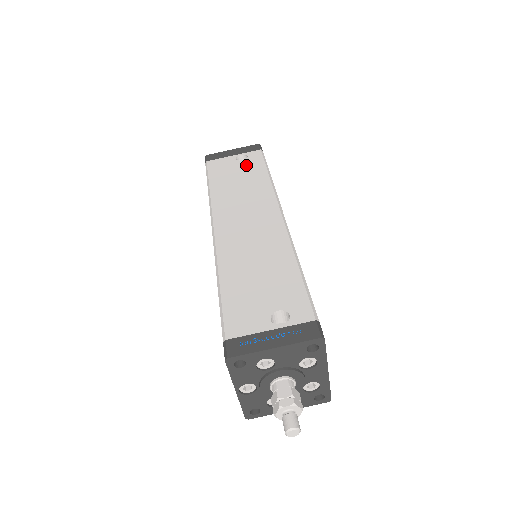
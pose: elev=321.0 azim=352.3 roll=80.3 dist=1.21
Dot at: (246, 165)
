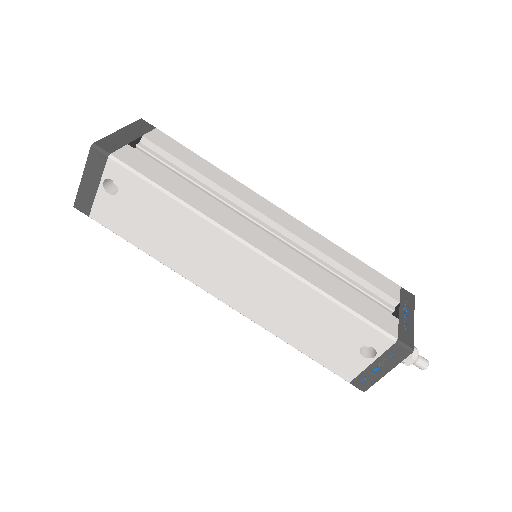
Dot at: (133, 199)
